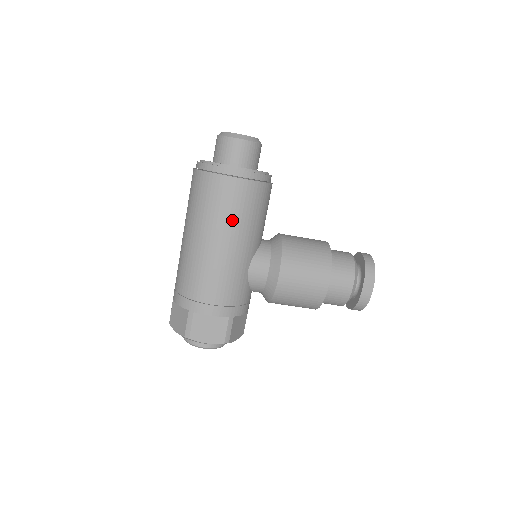
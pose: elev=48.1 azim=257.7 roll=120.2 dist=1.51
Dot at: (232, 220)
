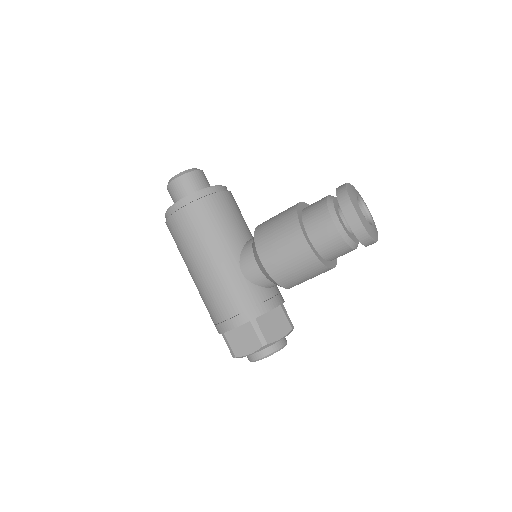
Dot at: (197, 243)
